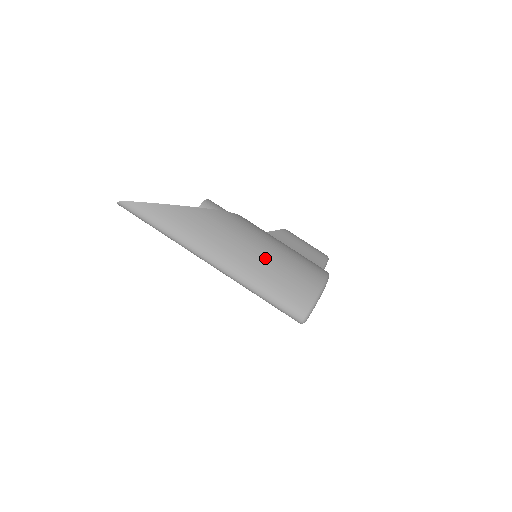
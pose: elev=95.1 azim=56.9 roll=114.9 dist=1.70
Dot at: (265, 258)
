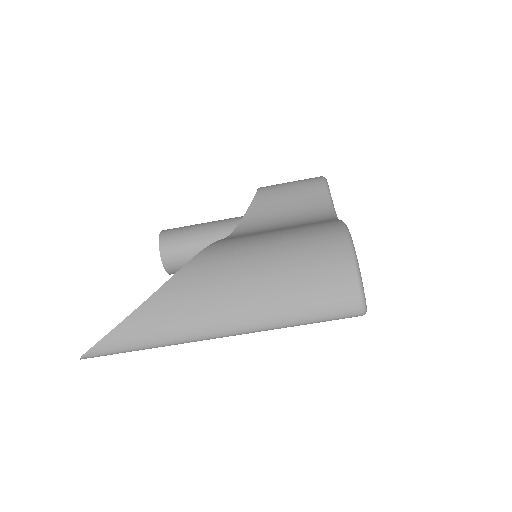
Dot at: (269, 282)
